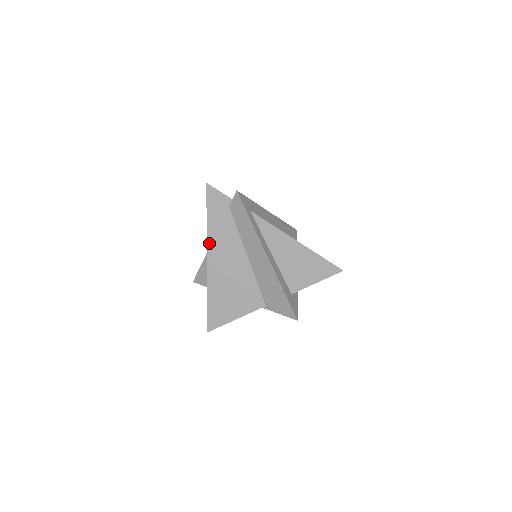
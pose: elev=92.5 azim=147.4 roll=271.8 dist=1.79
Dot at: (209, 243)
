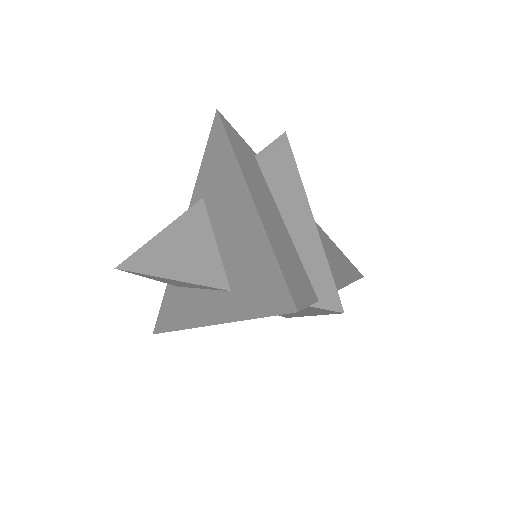
Dot at: (228, 322)
